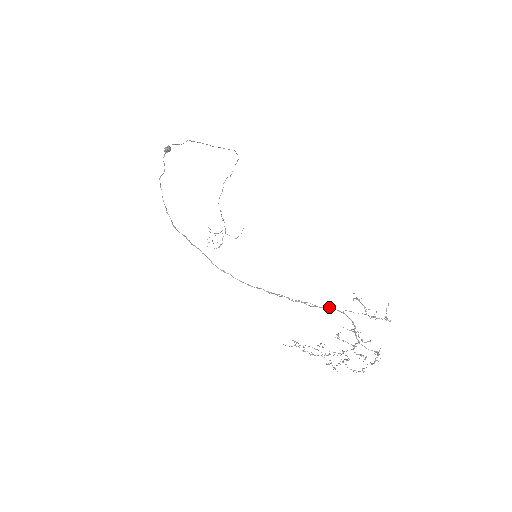
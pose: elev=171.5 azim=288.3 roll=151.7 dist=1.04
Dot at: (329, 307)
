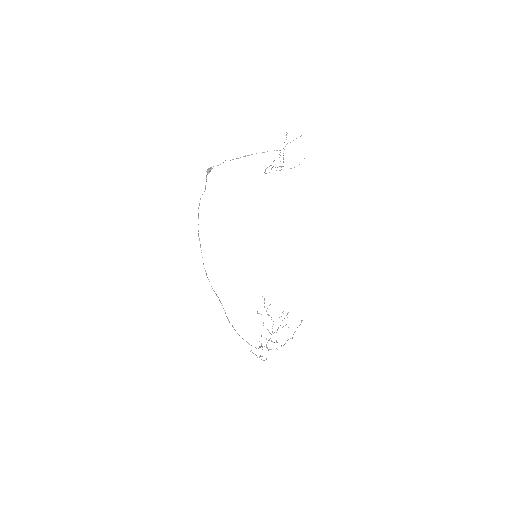
Dot at: (246, 341)
